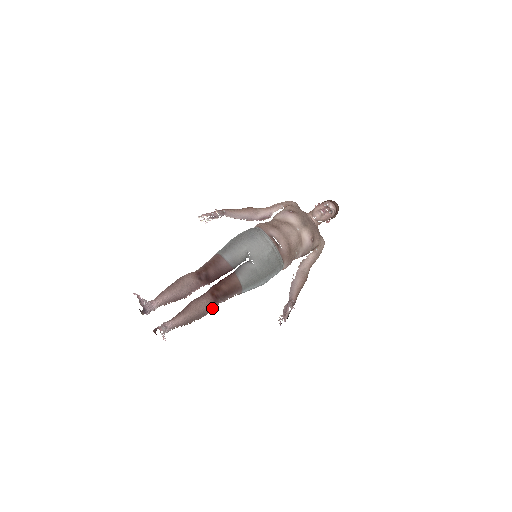
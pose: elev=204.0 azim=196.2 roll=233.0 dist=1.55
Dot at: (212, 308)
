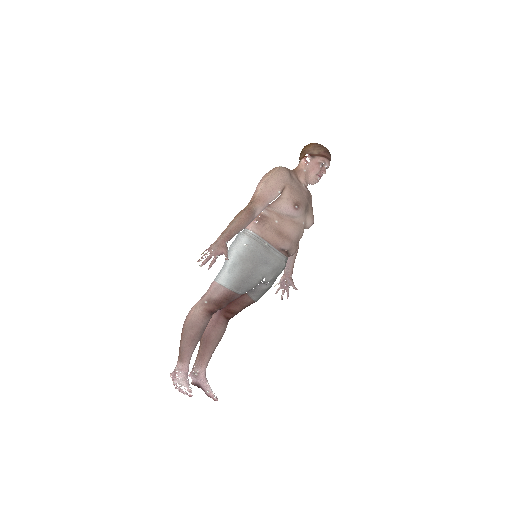
Dot at: (226, 325)
